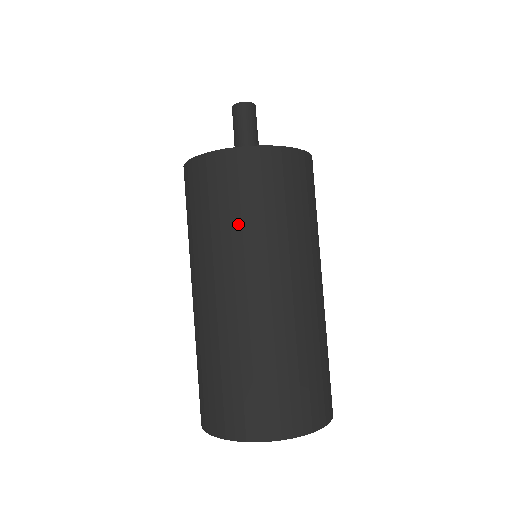
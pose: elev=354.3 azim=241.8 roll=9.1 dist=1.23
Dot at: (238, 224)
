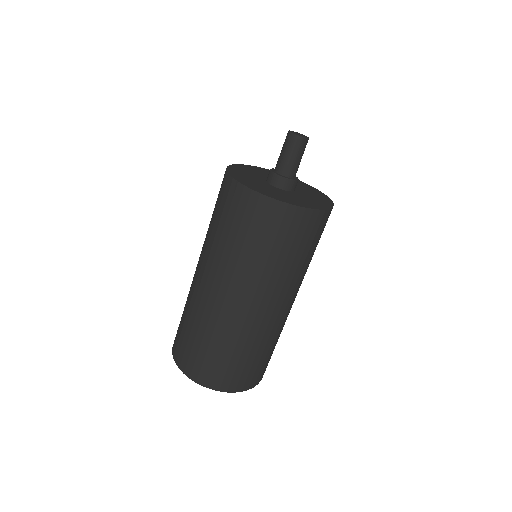
Dot at: (264, 260)
